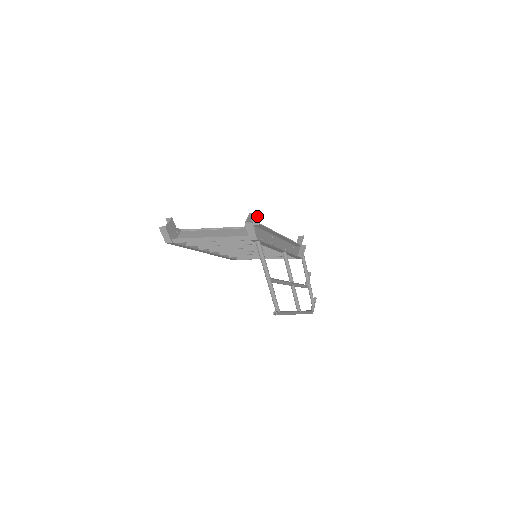
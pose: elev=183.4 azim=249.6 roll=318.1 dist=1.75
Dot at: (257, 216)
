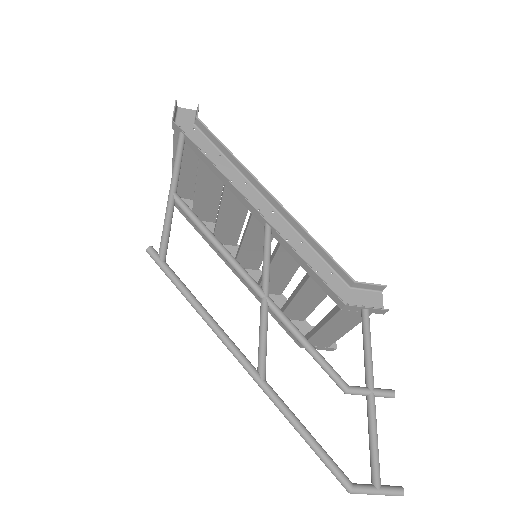
Dot at: (198, 108)
